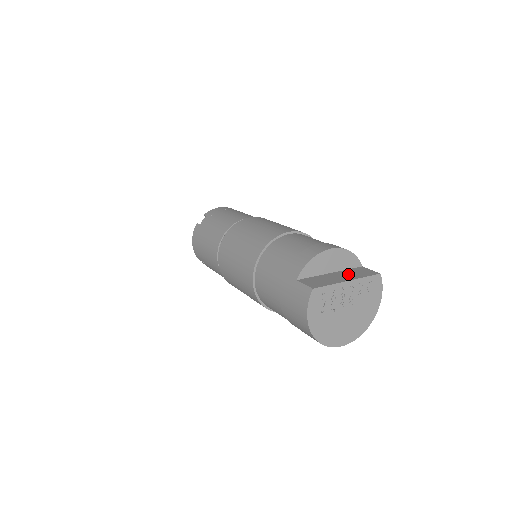
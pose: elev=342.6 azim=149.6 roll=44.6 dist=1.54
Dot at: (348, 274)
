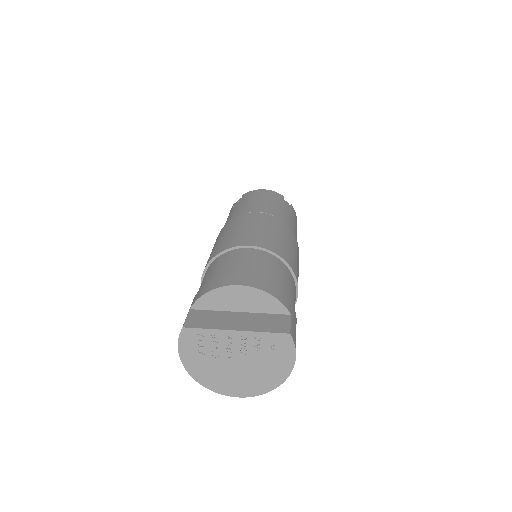
Dot at: (253, 321)
